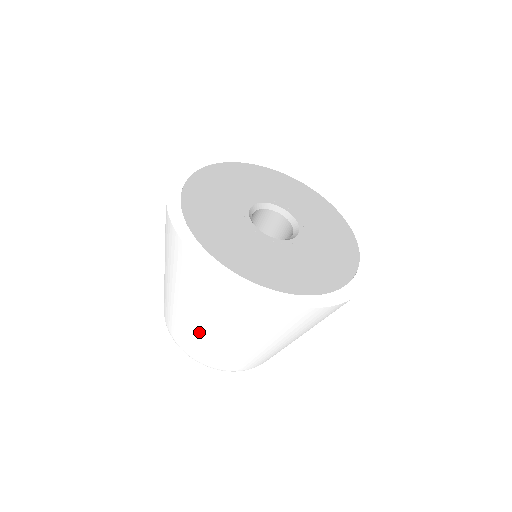
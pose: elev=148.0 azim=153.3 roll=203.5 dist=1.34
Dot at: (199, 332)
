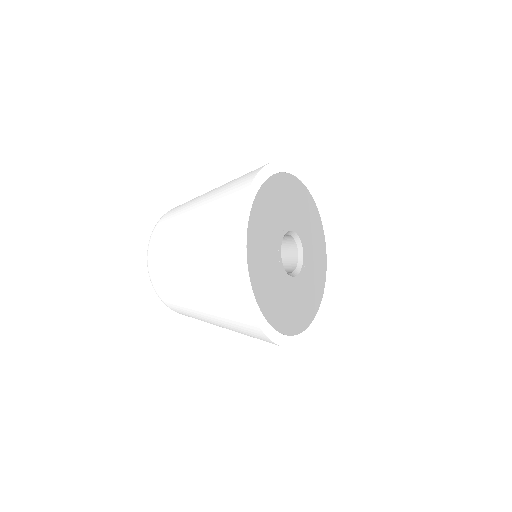
Dot at: (178, 268)
